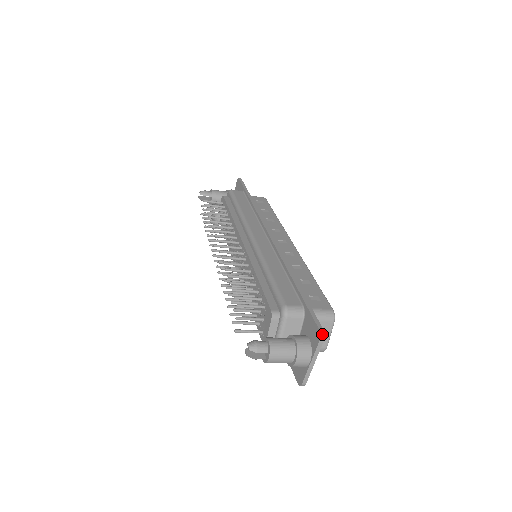
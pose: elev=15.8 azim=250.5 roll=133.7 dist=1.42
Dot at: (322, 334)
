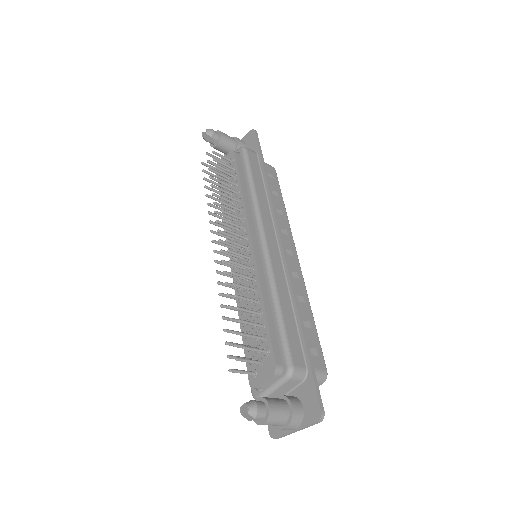
Dot at: (322, 417)
